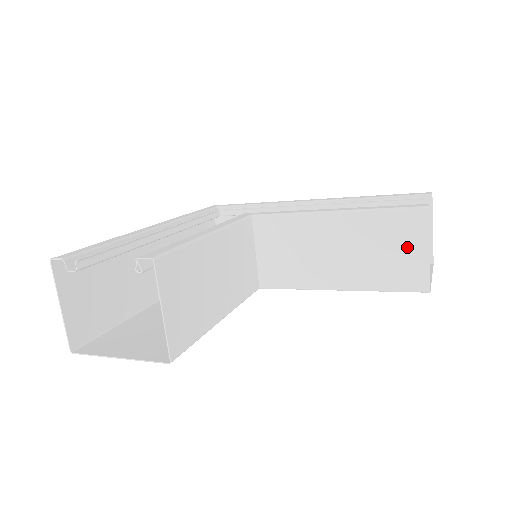
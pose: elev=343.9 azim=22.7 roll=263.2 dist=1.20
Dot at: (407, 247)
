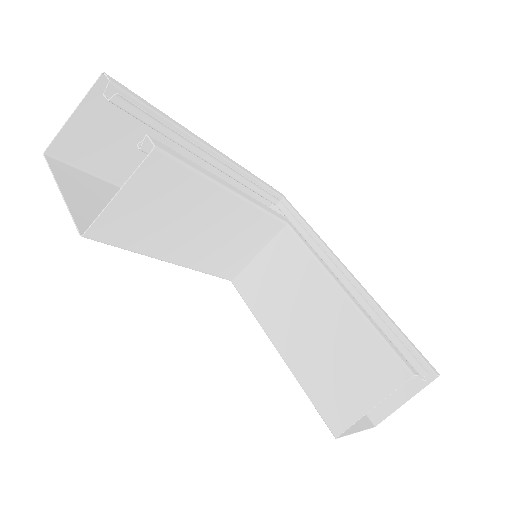
Dot at: (361, 384)
